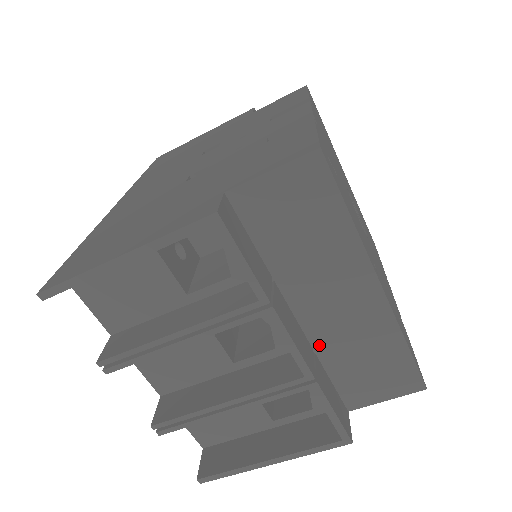
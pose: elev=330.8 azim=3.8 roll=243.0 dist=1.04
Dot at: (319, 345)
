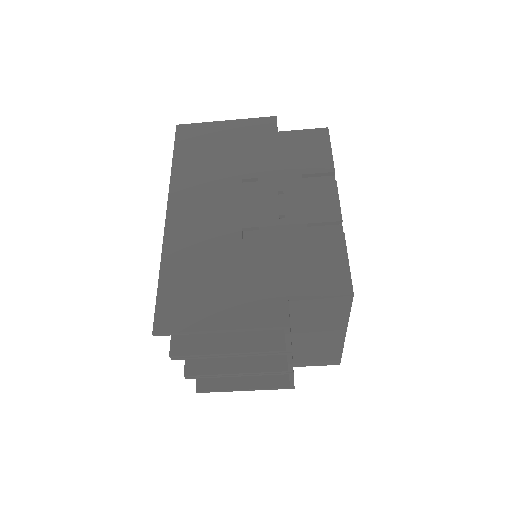
Dot at: (296, 348)
